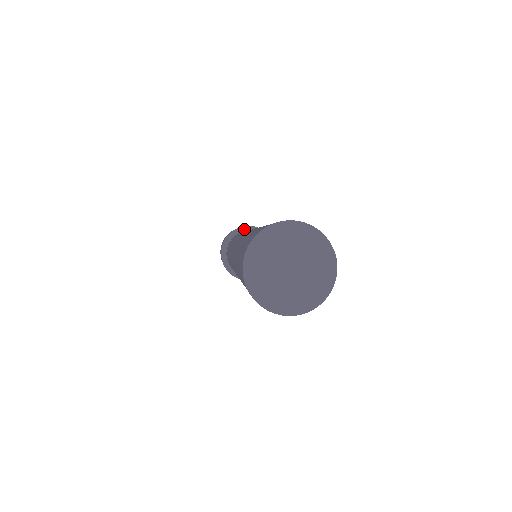
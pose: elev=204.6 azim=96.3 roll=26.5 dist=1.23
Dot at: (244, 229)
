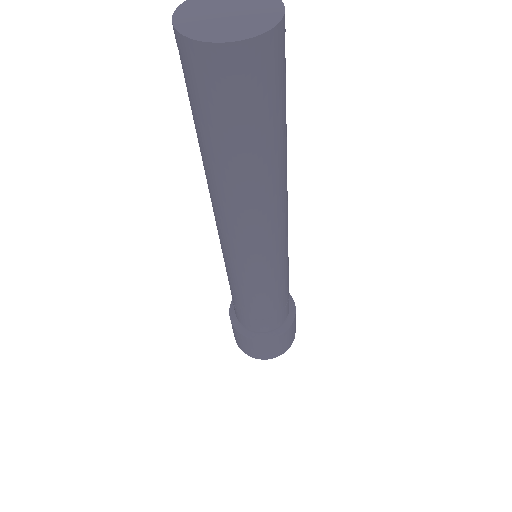
Dot at: occluded
